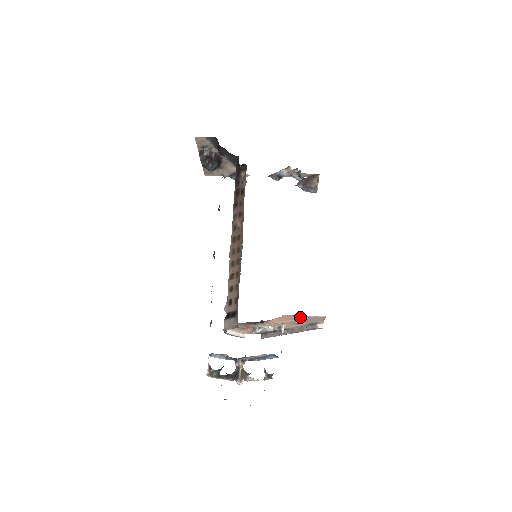
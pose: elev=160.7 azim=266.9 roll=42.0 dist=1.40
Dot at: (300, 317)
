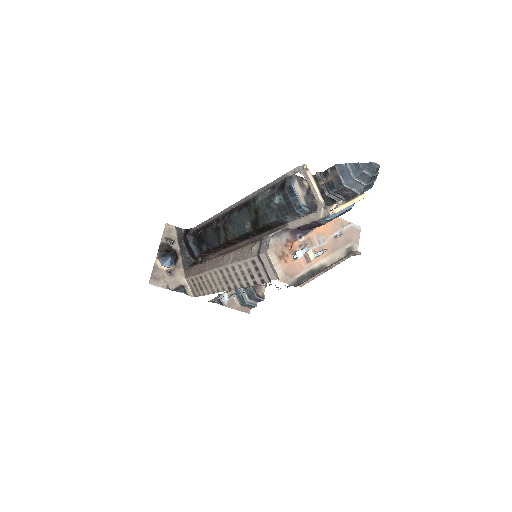
Dot at: (341, 225)
